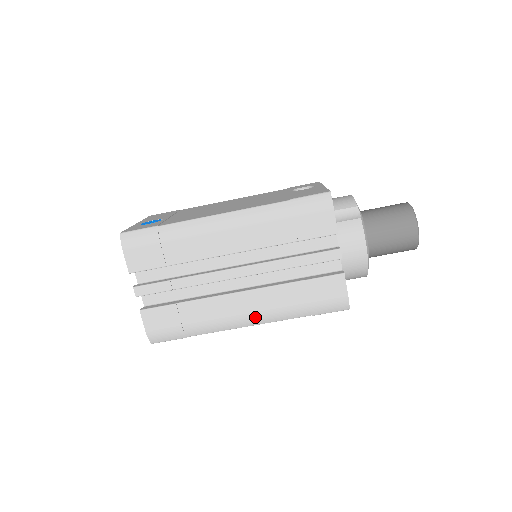
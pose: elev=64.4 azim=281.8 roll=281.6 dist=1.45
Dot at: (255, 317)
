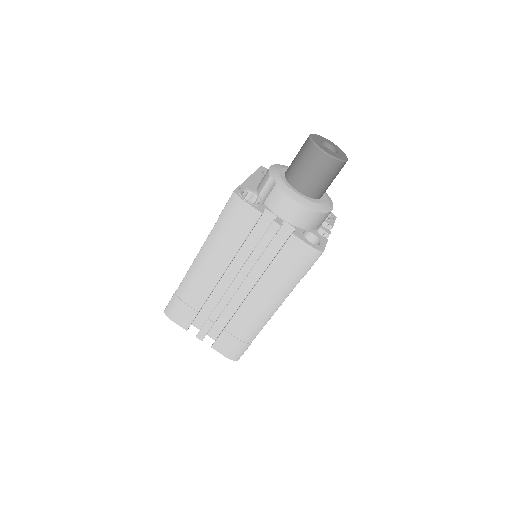
Dot at: (271, 304)
